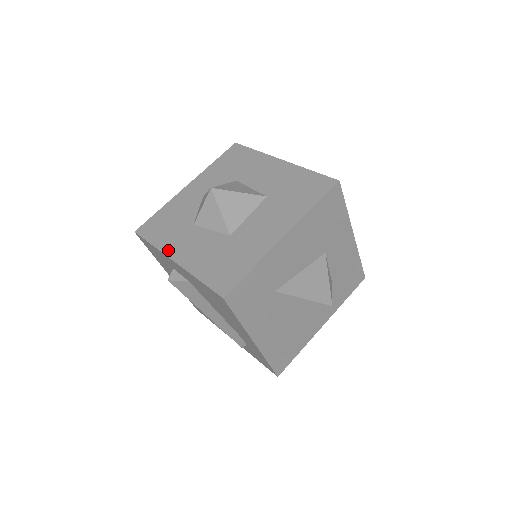
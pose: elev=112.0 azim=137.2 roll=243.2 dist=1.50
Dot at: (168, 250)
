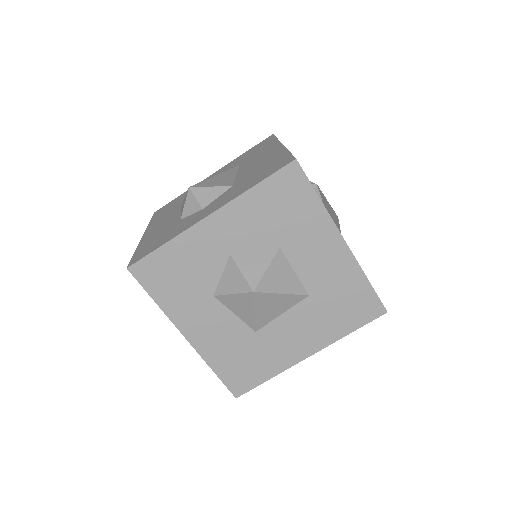
Dot at: (179, 321)
